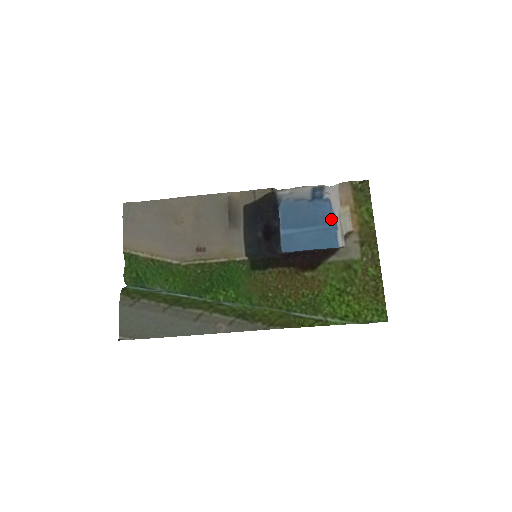
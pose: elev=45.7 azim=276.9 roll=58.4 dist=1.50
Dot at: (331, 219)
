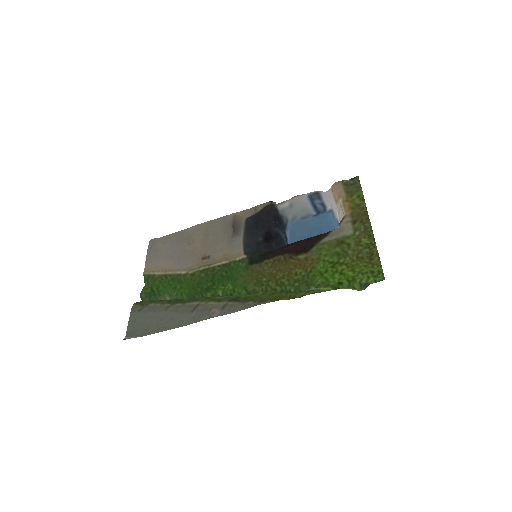
Dot at: (335, 225)
